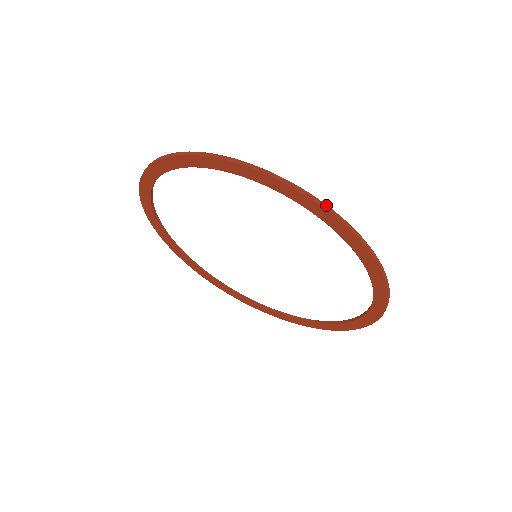
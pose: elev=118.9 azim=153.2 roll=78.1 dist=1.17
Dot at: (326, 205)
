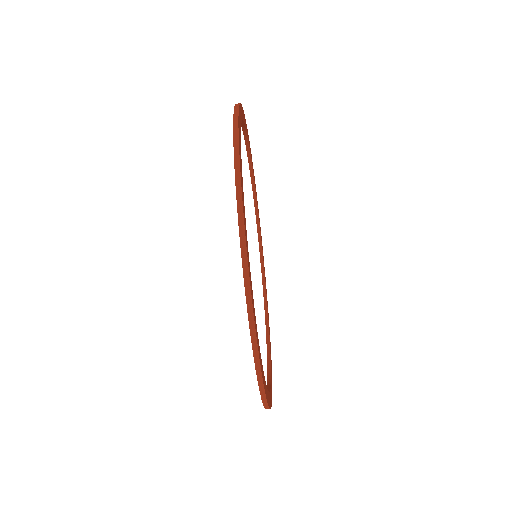
Dot at: occluded
